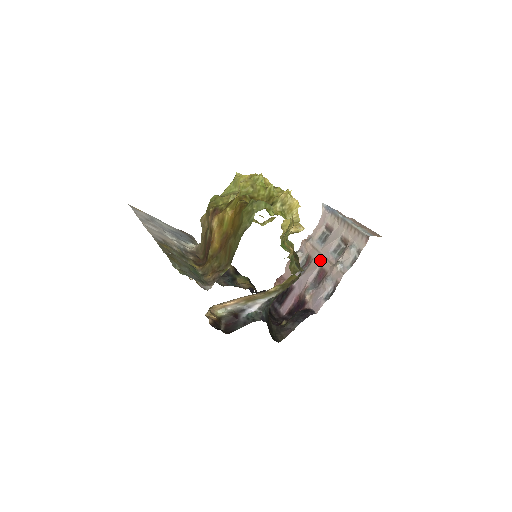
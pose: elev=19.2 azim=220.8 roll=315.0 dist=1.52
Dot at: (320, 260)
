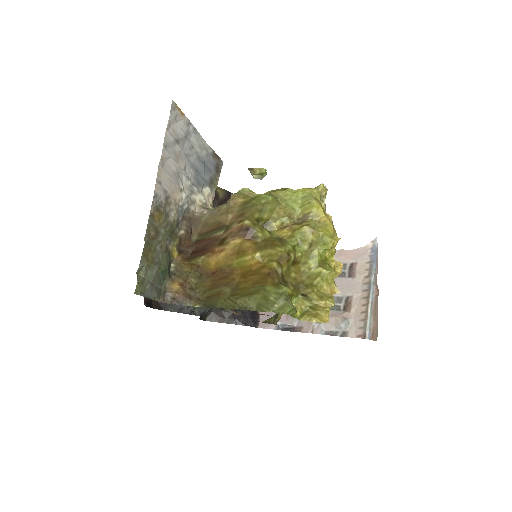
Dot at: occluded
